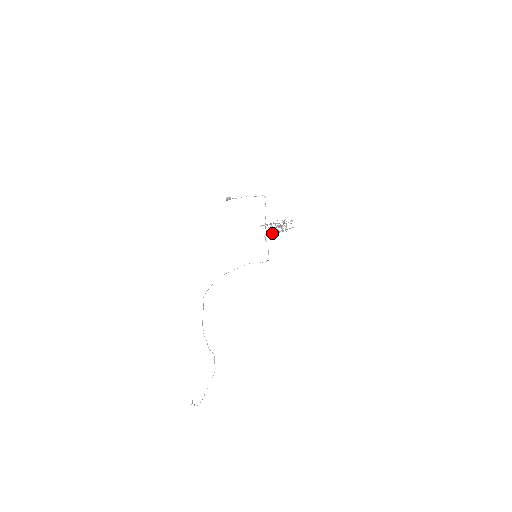
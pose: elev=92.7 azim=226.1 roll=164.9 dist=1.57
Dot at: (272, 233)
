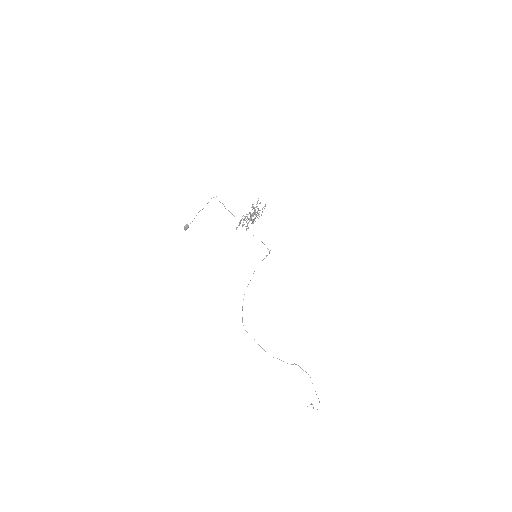
Dot at: occluded
